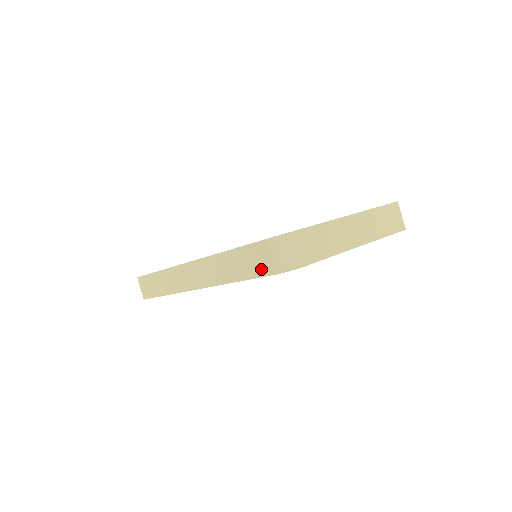
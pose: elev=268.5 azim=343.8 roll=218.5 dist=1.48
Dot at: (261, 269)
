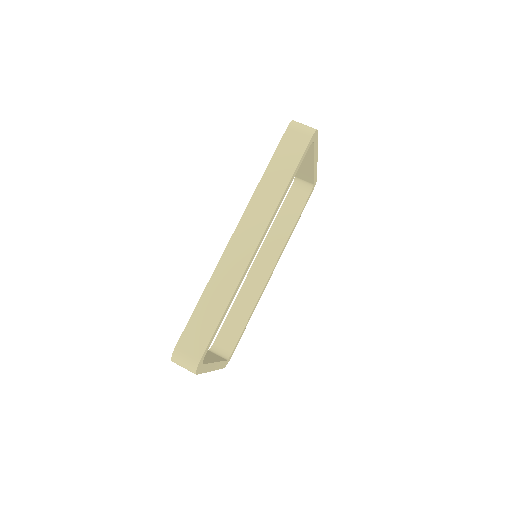
Dot at: (300, 148)
